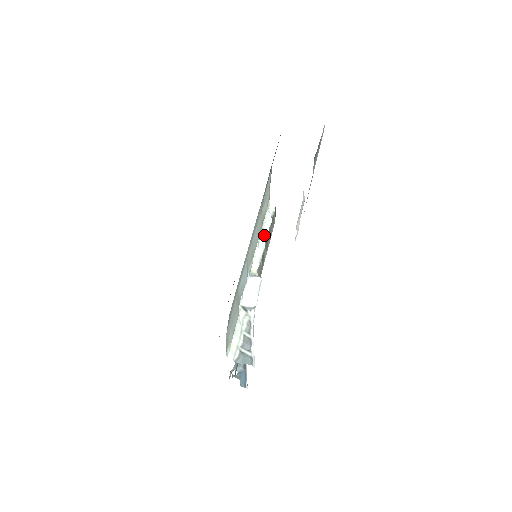
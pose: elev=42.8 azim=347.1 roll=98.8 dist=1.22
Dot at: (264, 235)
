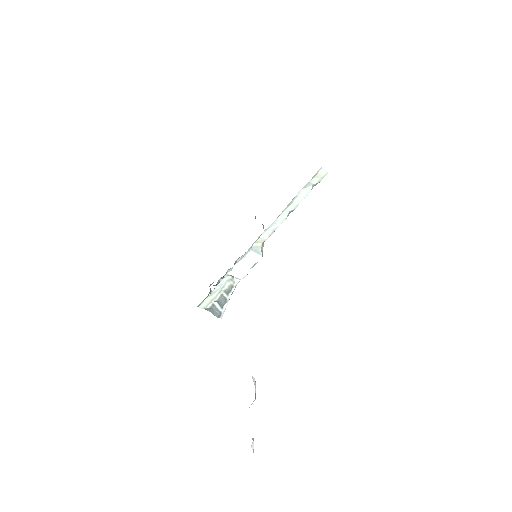
Dot at: (290, 208)
